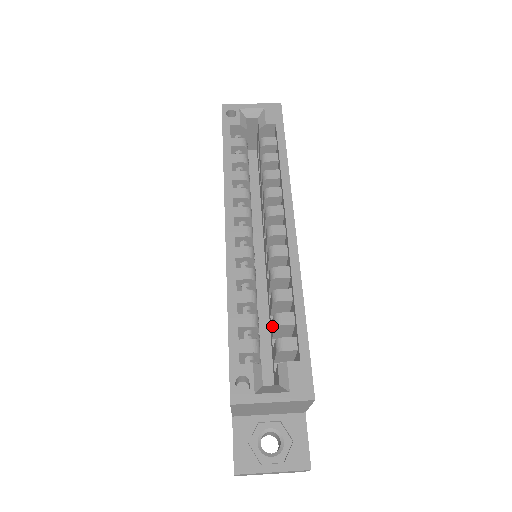
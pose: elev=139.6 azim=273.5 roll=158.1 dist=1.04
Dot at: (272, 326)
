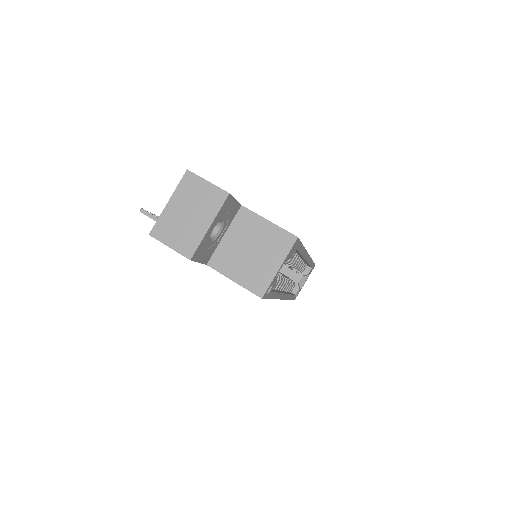
Dot at: occluded
